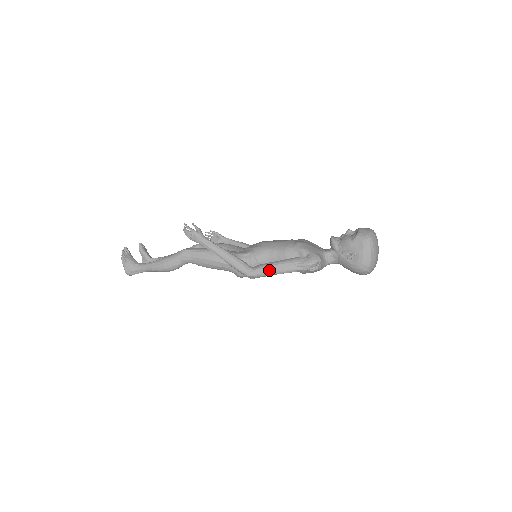
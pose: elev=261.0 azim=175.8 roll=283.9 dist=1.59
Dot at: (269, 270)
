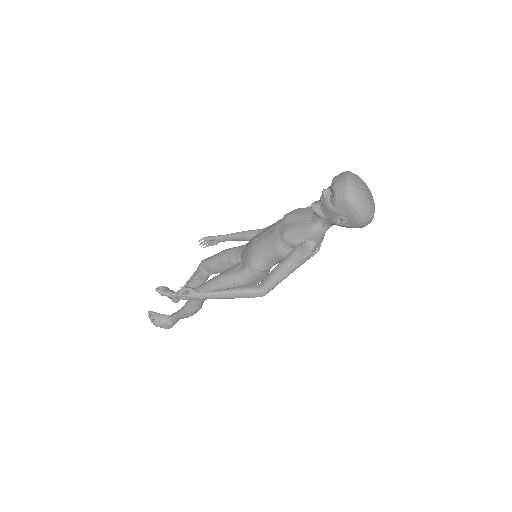
Dot at: (276, 281)
